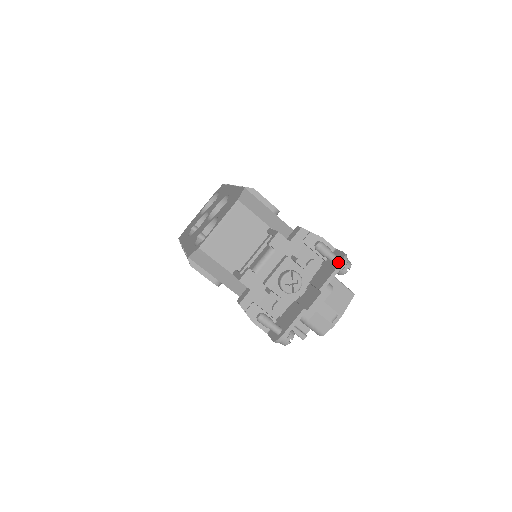
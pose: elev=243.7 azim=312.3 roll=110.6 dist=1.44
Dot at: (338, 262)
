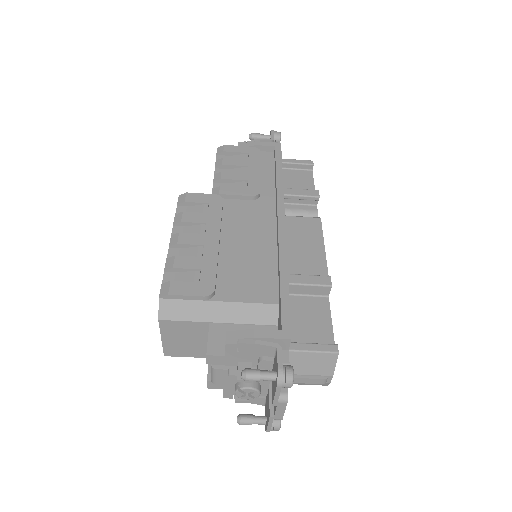
Dot at: (275, 383)
